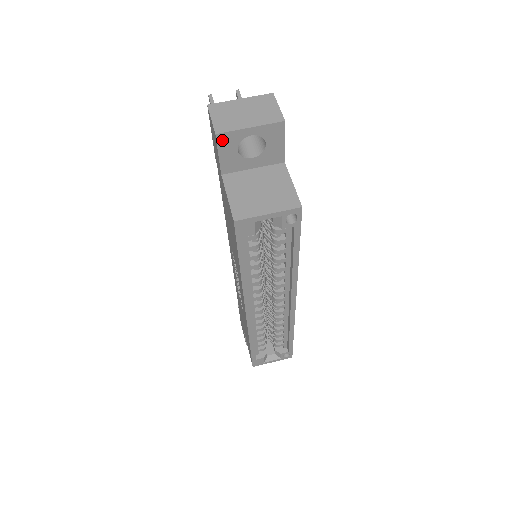
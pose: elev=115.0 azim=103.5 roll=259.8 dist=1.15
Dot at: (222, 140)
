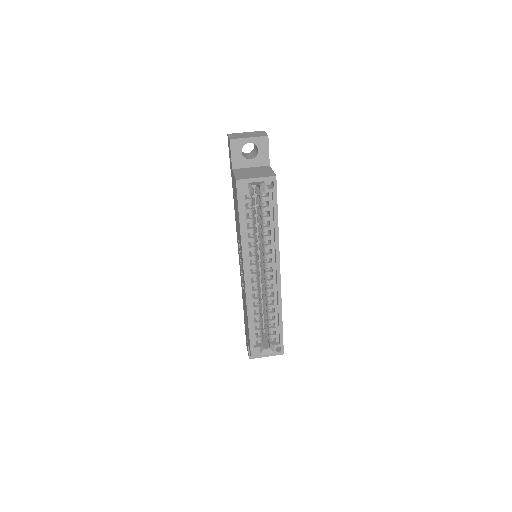
Dot at: (233, 144)
